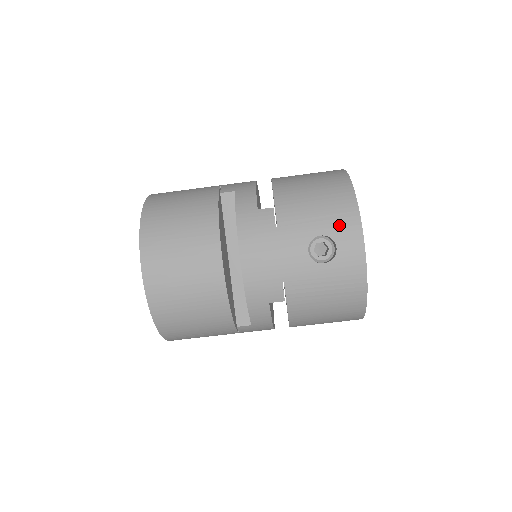
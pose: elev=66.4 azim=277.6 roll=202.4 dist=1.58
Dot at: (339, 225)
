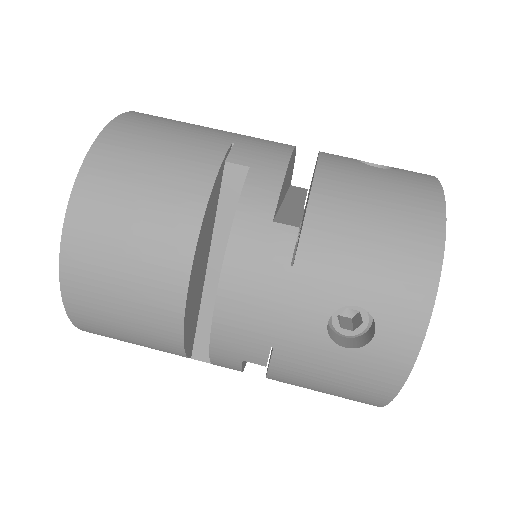
Dot at: (394, 301)
